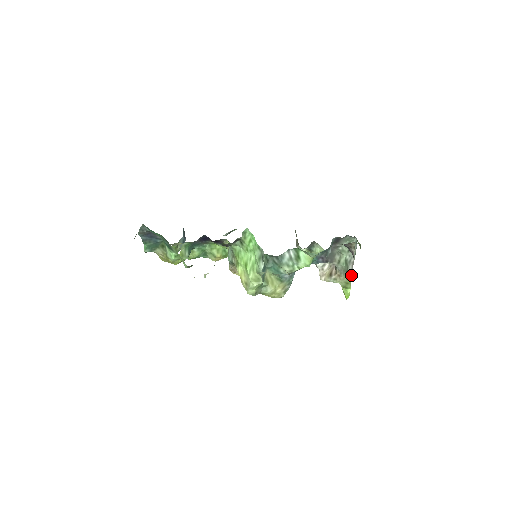
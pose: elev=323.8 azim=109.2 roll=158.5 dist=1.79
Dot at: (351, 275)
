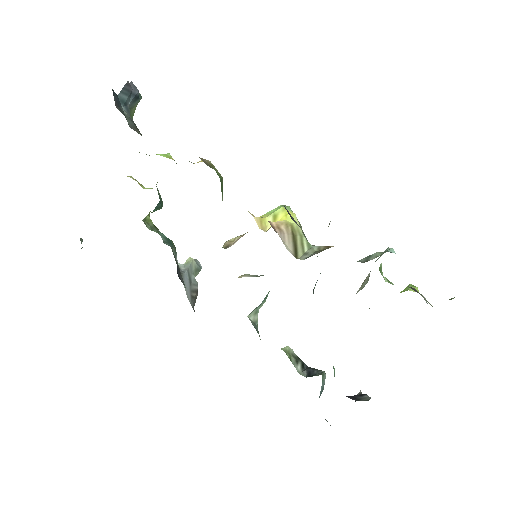
Dot at: occluded
